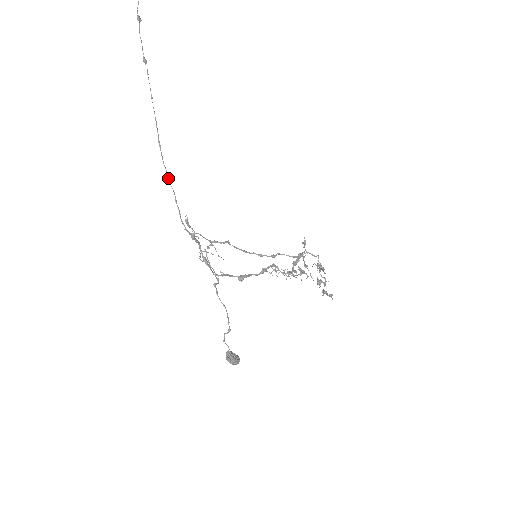
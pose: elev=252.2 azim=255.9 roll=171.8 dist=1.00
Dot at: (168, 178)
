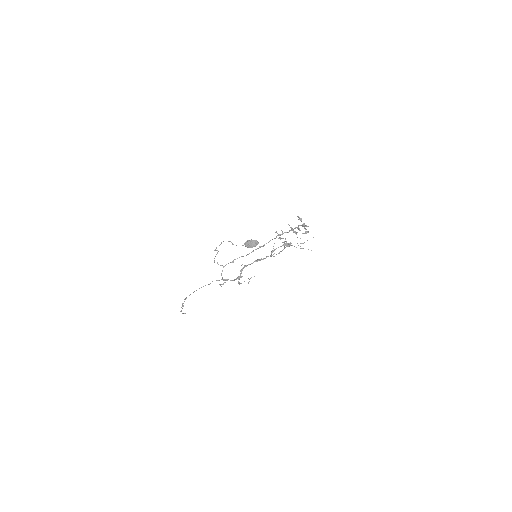
Dot at: occluded
